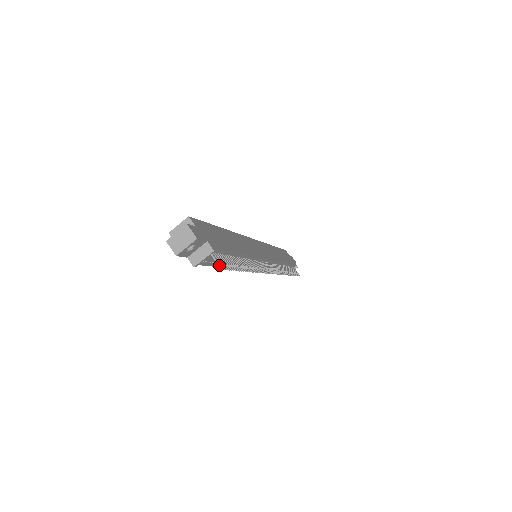
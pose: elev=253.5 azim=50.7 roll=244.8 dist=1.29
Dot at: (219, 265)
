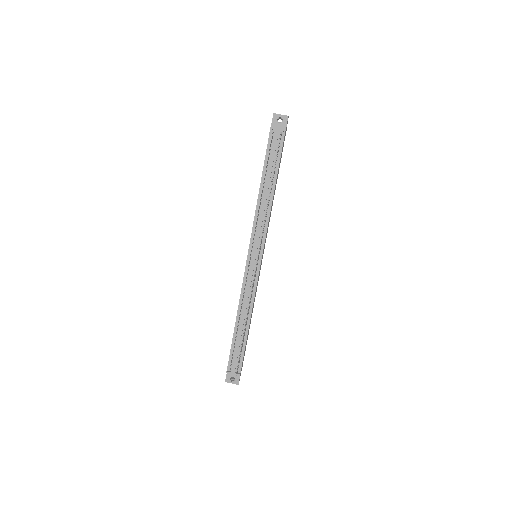
Dot at: (281, 132)
